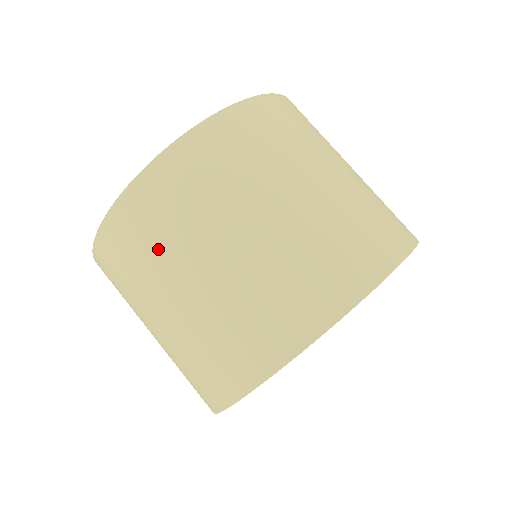
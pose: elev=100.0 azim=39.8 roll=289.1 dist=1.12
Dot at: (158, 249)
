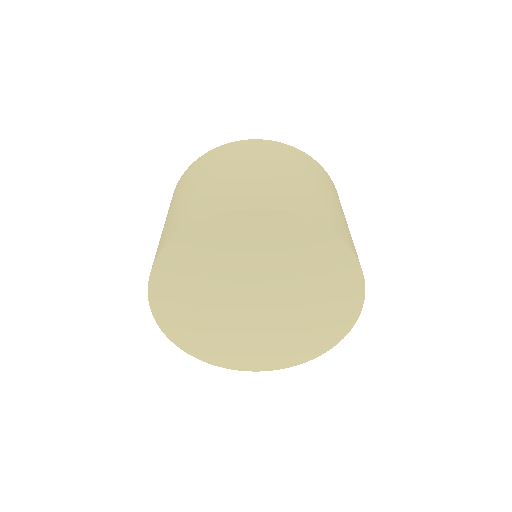
Dot at: occluded
